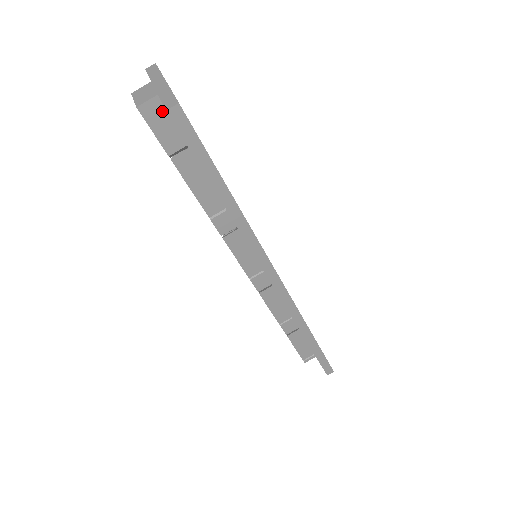
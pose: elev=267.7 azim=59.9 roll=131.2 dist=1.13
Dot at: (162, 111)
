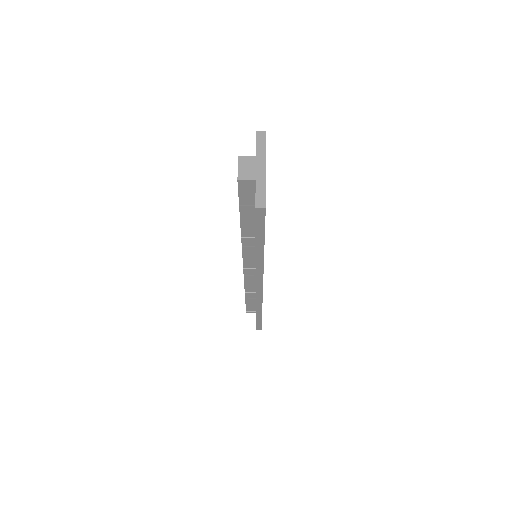
Dot at: (252, 187)
